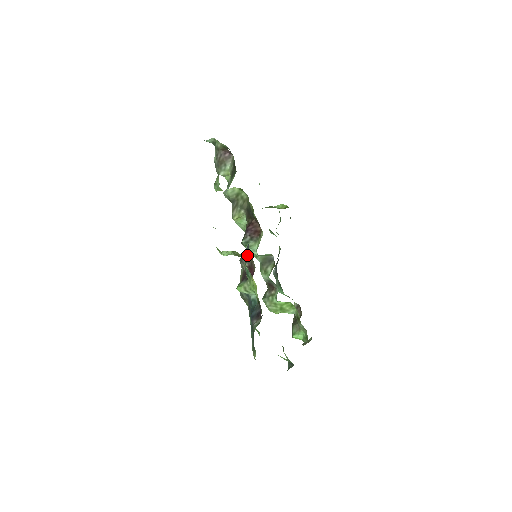
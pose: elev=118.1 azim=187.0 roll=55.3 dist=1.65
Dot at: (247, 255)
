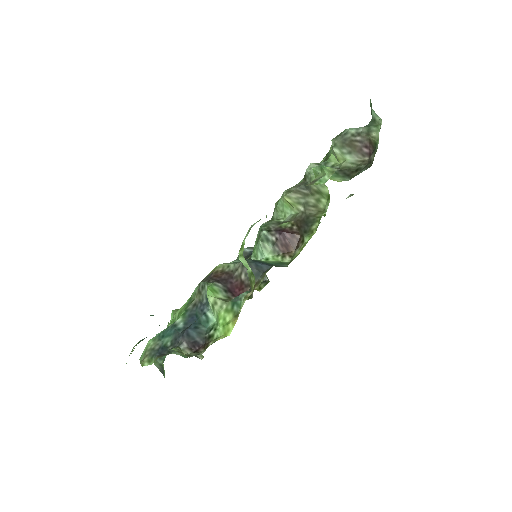
Dot at: (255, 273)
